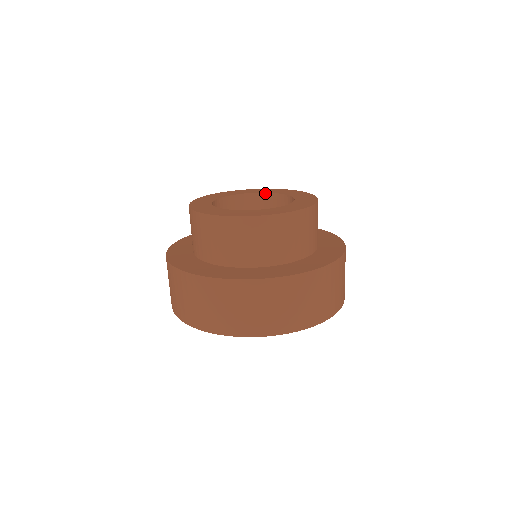
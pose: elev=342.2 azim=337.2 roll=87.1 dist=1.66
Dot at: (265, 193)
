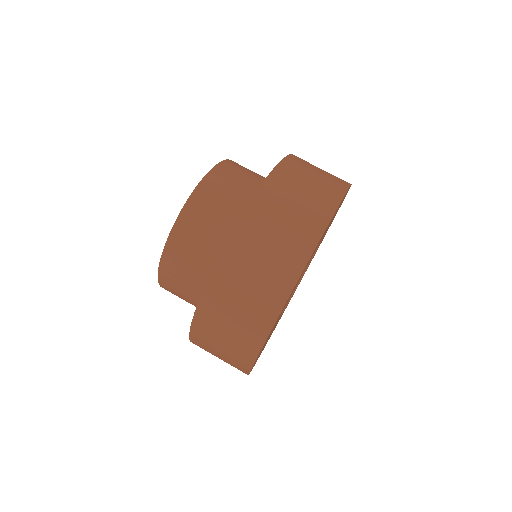
Dot at: occluded
